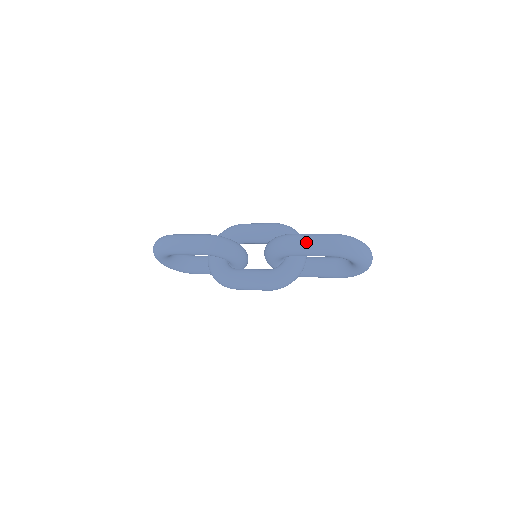
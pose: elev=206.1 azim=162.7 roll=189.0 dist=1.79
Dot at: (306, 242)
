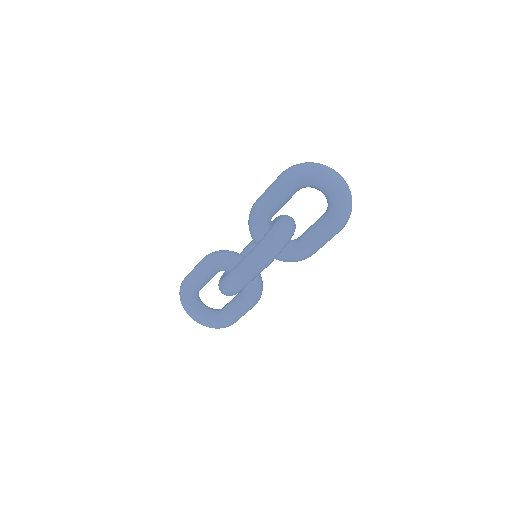
Dot at: (265, 191)
